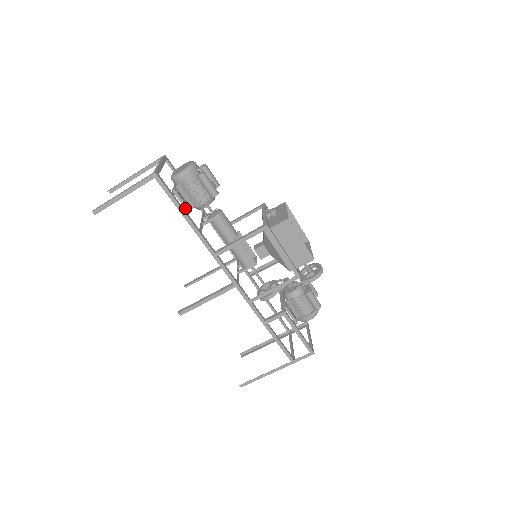
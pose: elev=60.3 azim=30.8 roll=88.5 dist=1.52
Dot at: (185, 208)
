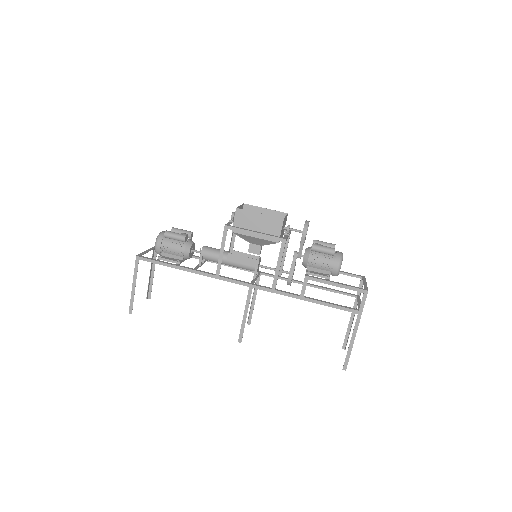
Dot at: occluded
